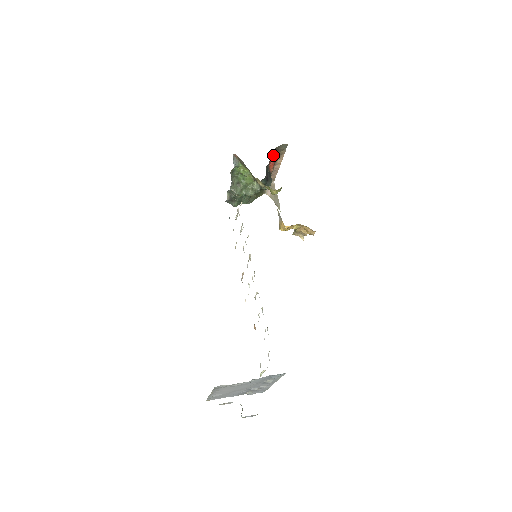
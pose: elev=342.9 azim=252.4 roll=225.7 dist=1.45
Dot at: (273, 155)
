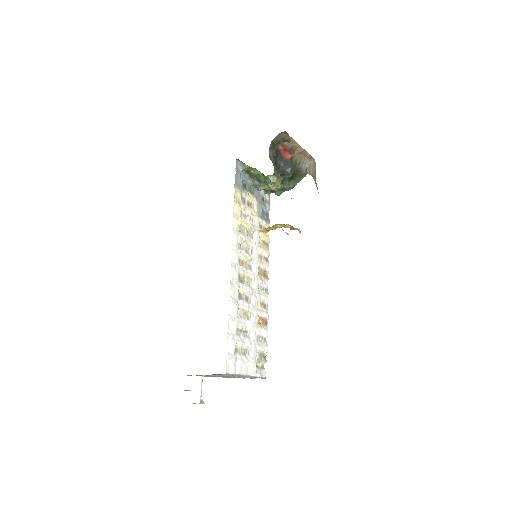
Dot at: (282, 143)
